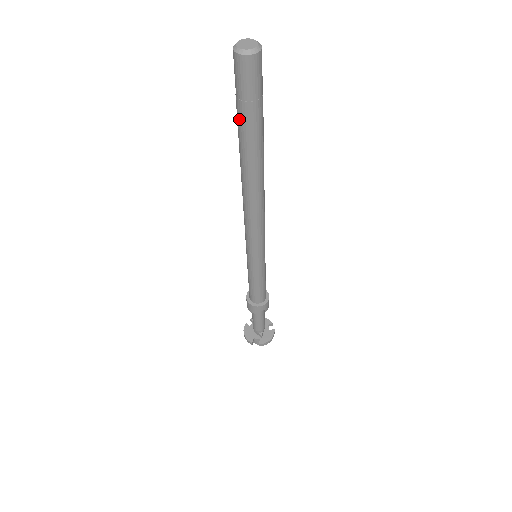
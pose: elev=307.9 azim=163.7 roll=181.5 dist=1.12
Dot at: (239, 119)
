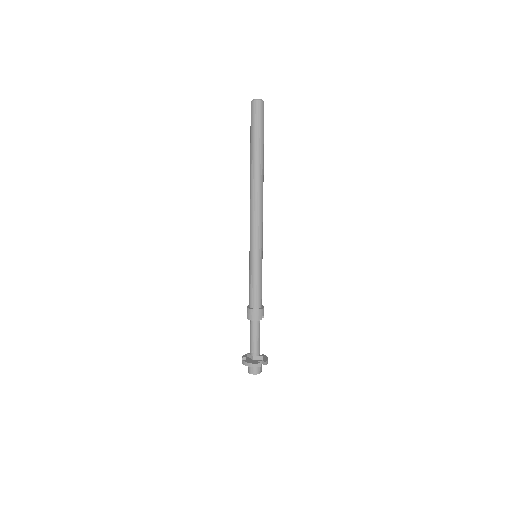
Dot at: (257, 137)
